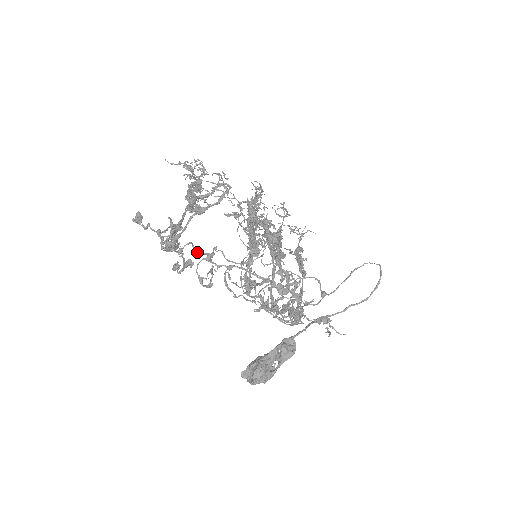
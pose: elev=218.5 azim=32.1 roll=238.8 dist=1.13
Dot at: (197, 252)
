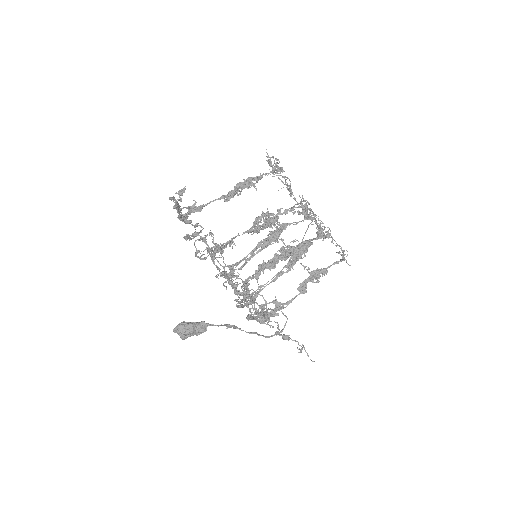
Dot at: (195, 232)
